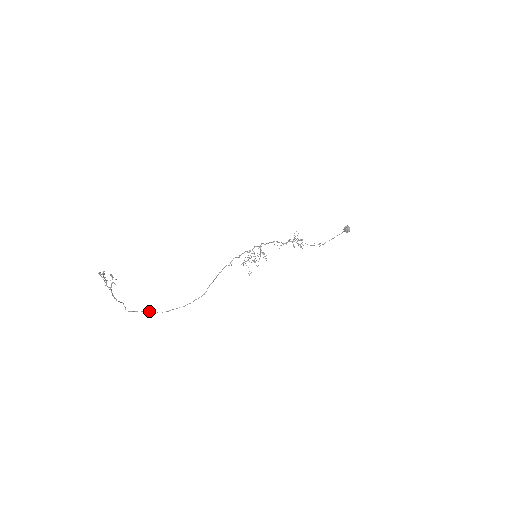
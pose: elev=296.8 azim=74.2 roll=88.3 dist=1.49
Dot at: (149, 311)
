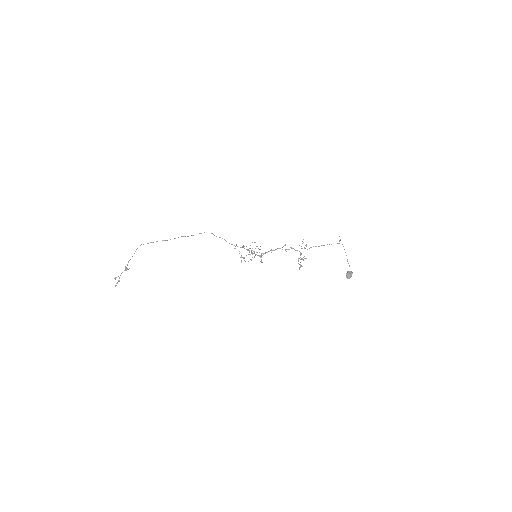
Dot at: (162, 240)
